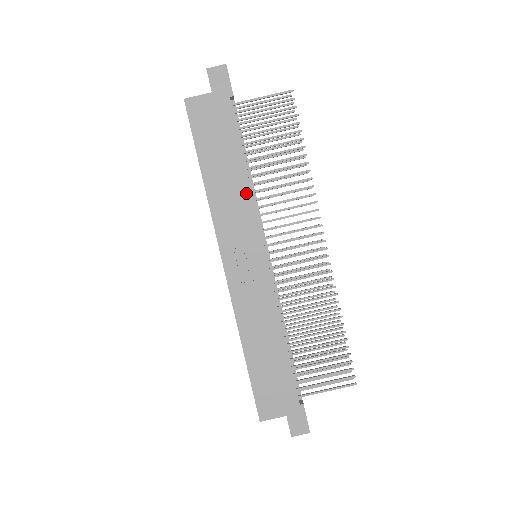
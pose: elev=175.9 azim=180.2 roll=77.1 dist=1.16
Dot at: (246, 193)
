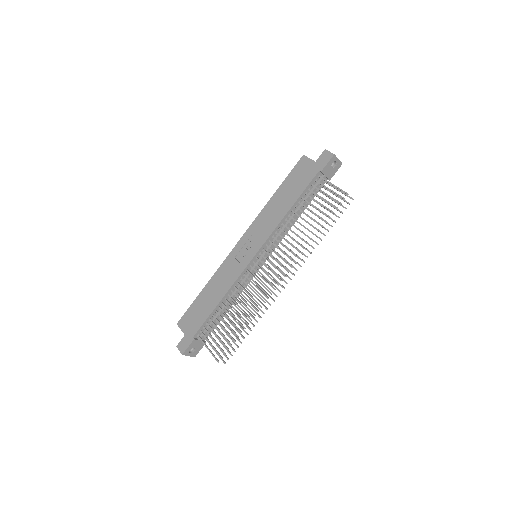
Dot at: (278, 220)
